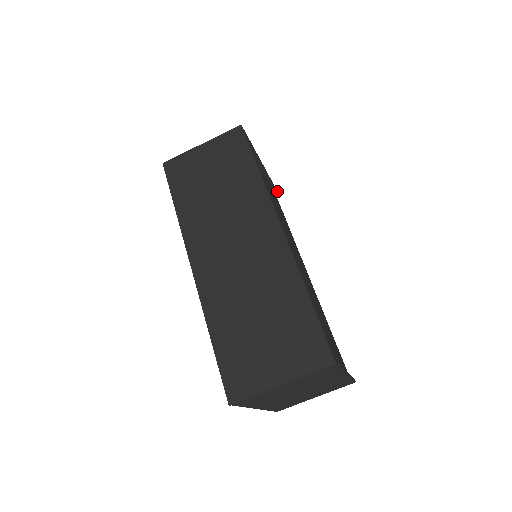
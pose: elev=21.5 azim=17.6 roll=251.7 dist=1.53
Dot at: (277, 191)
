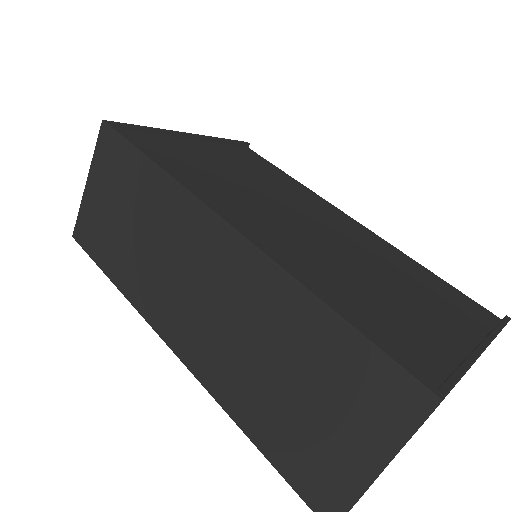
Dot at: (242, 142)
